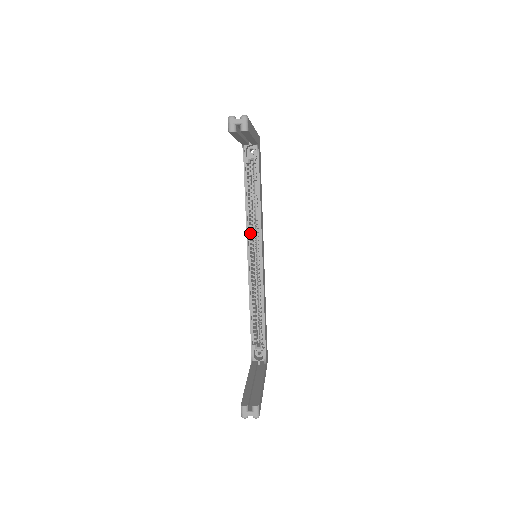
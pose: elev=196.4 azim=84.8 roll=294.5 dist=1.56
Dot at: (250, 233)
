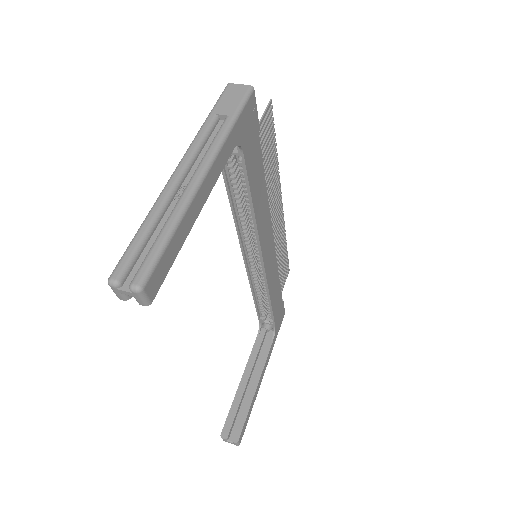
Dot at: (244, 236)
